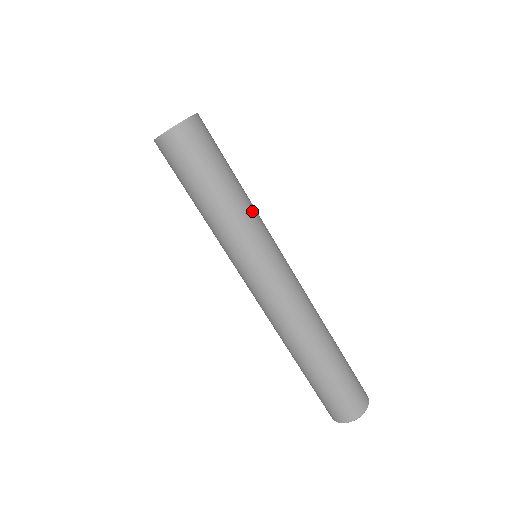
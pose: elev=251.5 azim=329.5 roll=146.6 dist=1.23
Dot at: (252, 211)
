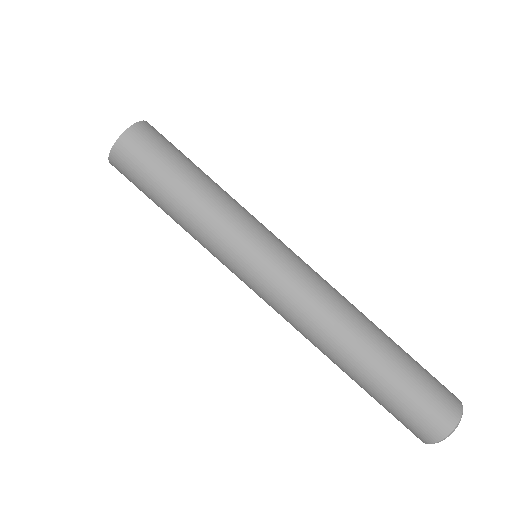
Dot at: (228, 206)
